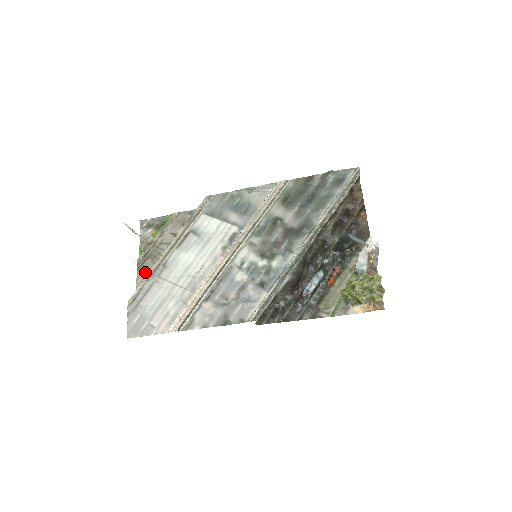
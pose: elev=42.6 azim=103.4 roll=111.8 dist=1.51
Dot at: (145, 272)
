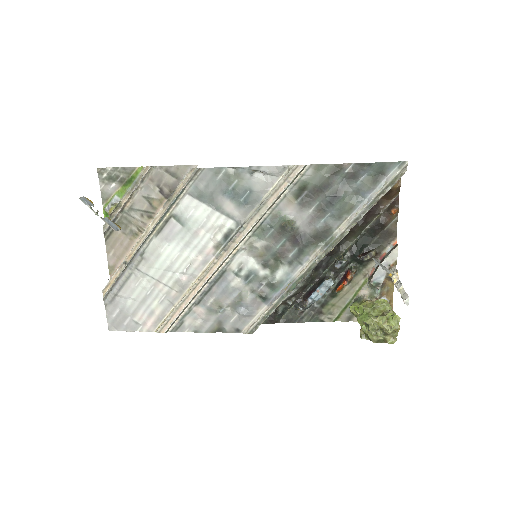
Dot at: (116, 245)
